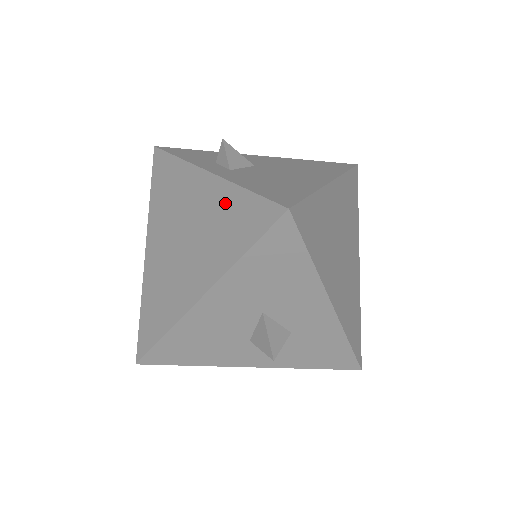
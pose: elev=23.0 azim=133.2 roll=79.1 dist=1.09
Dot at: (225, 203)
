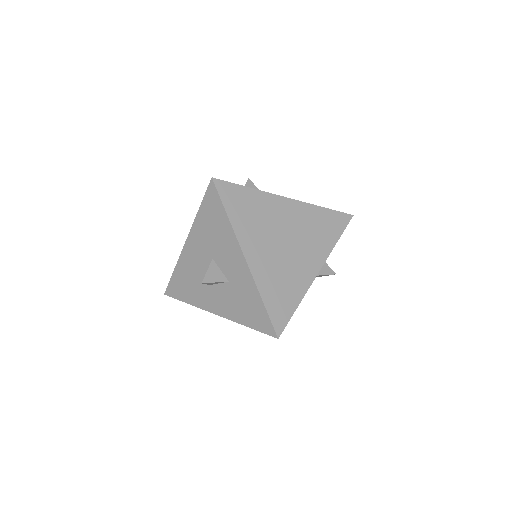
Dot at: occluded
